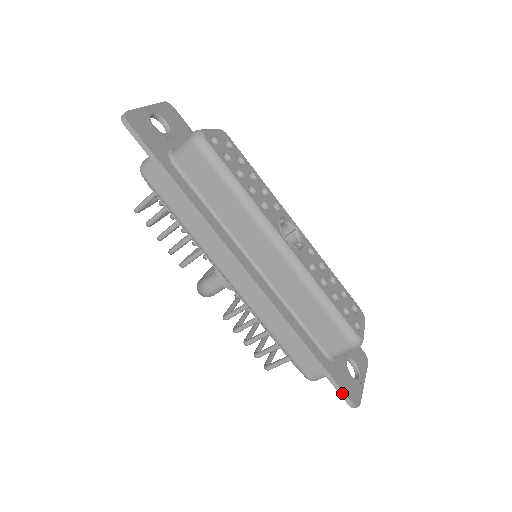
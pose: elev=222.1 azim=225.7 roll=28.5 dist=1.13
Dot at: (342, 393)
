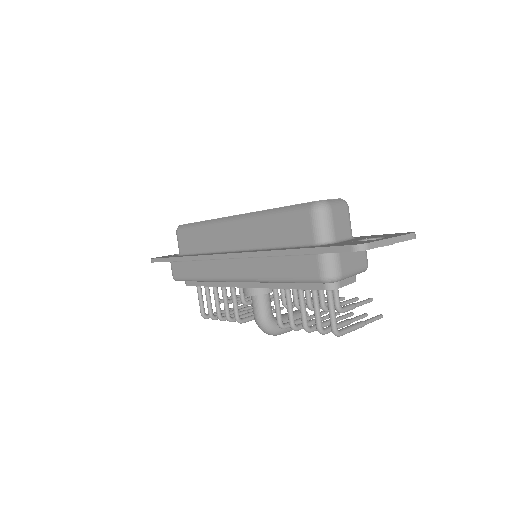
Dot at: (335, 249)
